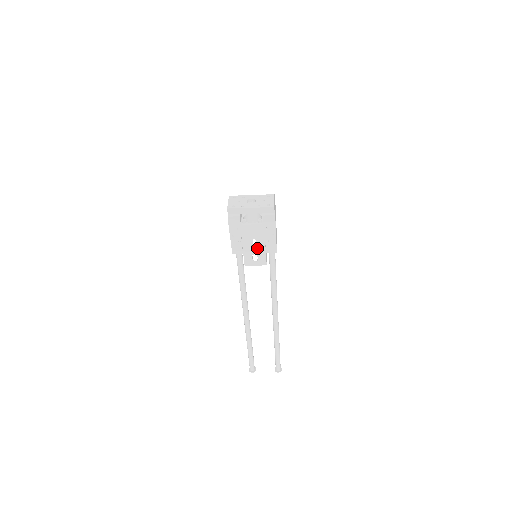
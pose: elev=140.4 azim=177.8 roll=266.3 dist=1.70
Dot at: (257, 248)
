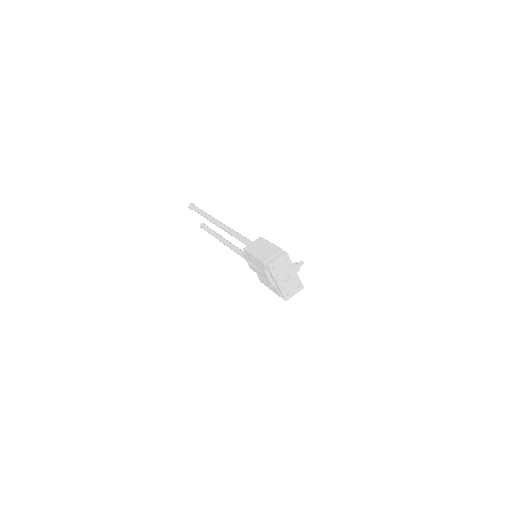
Dot at: (257, 269)
